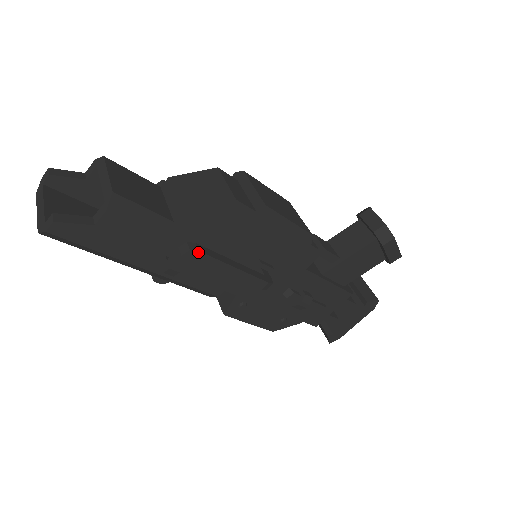
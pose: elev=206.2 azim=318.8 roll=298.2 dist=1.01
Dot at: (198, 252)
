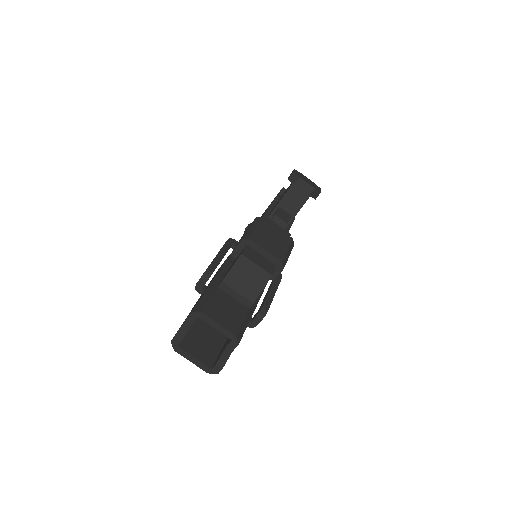
Dot at: occluded
